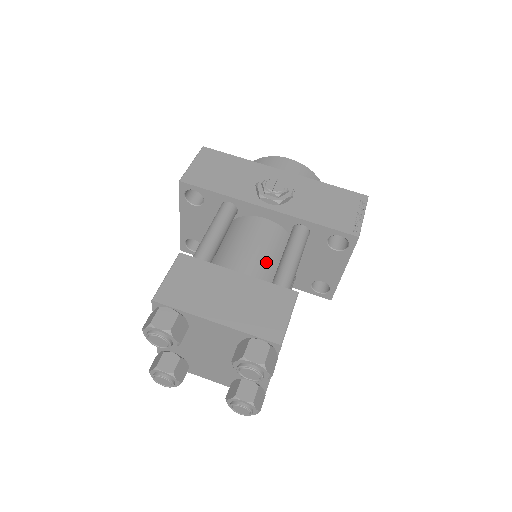
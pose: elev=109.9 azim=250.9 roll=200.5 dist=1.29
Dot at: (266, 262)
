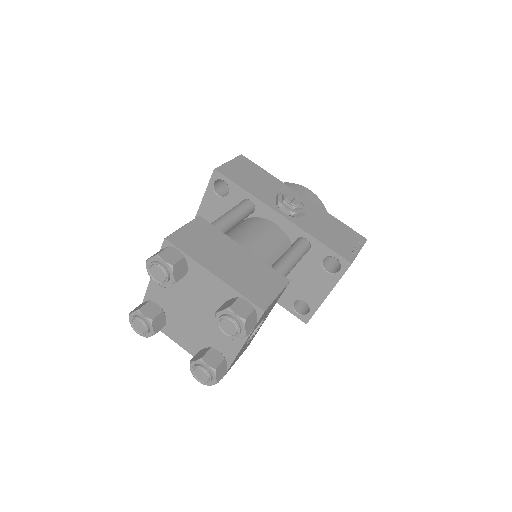
Dot at: (267, 255)
